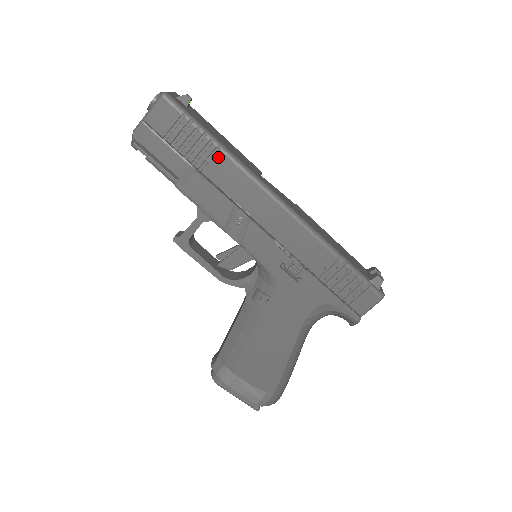
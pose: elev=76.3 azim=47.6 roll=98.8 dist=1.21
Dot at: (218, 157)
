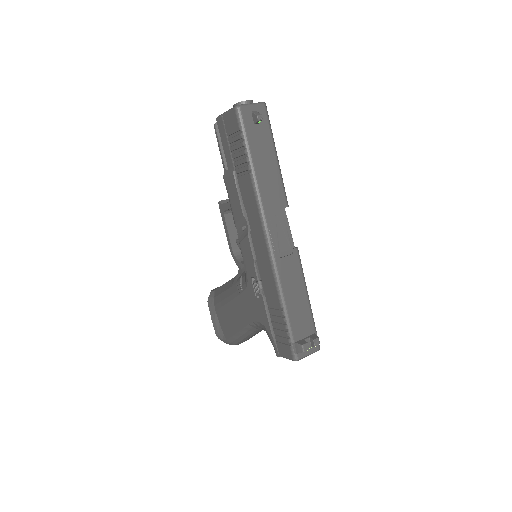
Dot at: (247, 177)
